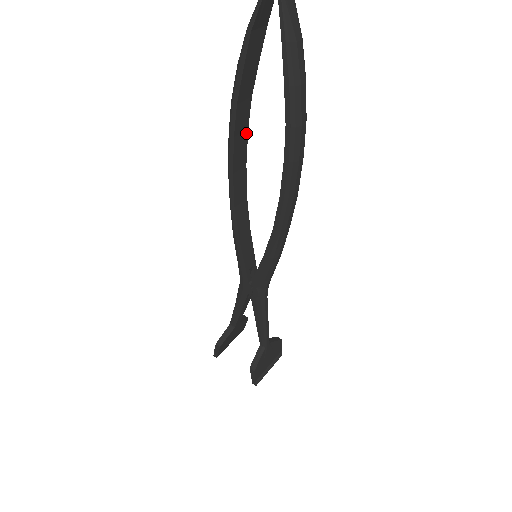
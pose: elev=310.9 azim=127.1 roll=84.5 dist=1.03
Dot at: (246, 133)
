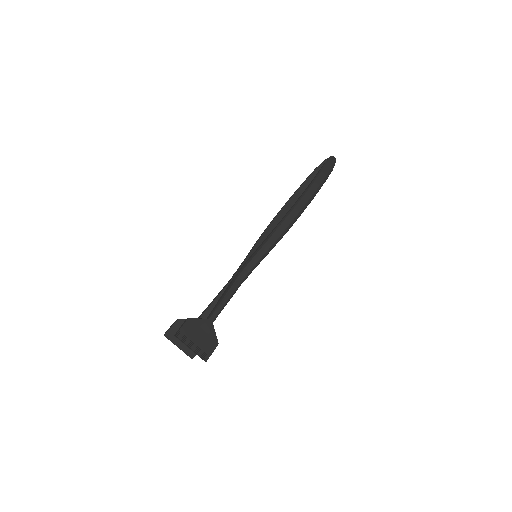
Dot at: occluded
